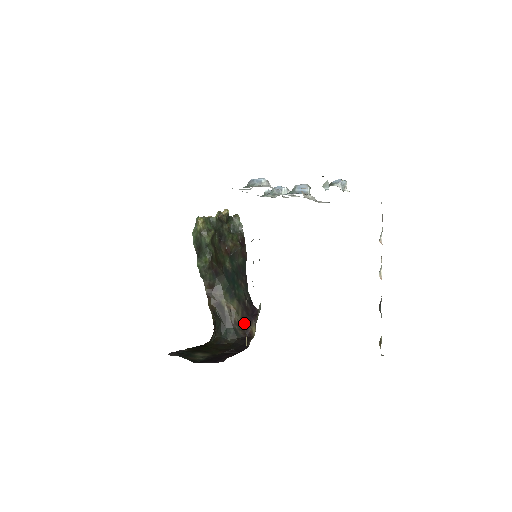
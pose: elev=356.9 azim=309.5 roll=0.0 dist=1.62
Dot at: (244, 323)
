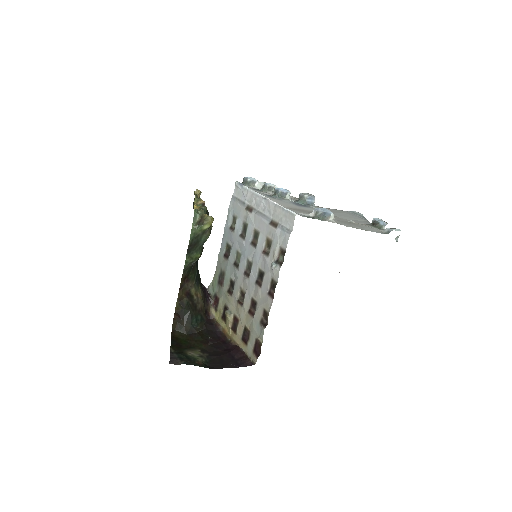
Dot at: (205, 307)
